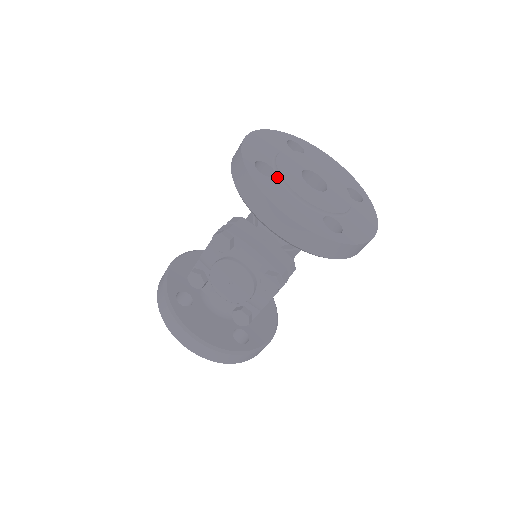
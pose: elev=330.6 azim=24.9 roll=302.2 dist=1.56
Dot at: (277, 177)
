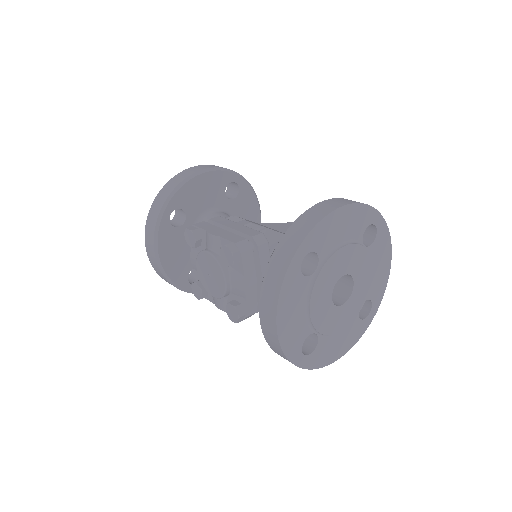
Dot at: (312, 277)
